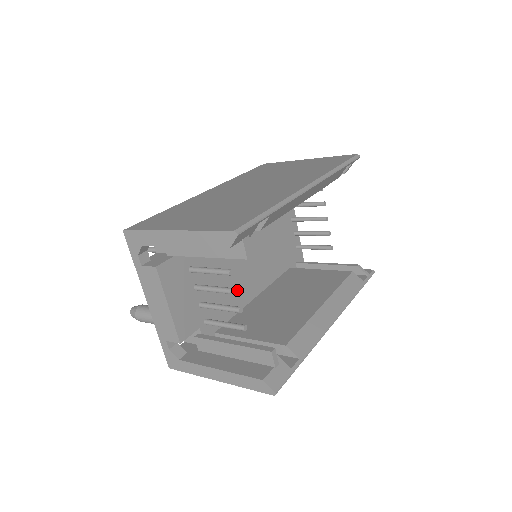
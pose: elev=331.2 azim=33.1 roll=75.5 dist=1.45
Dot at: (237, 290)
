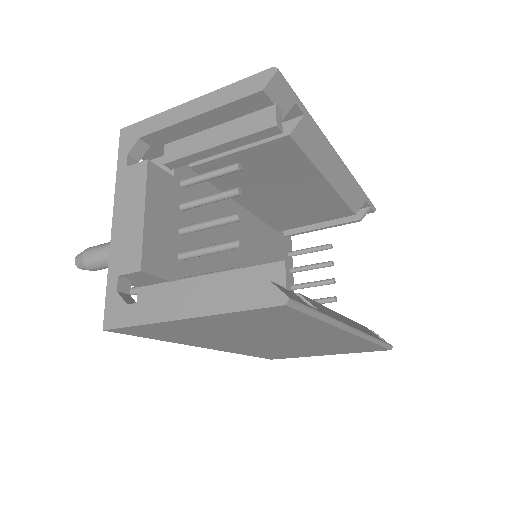
Dot at: (241, 217)
